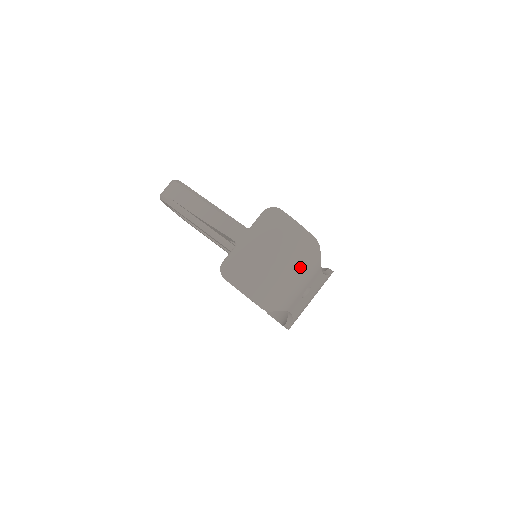
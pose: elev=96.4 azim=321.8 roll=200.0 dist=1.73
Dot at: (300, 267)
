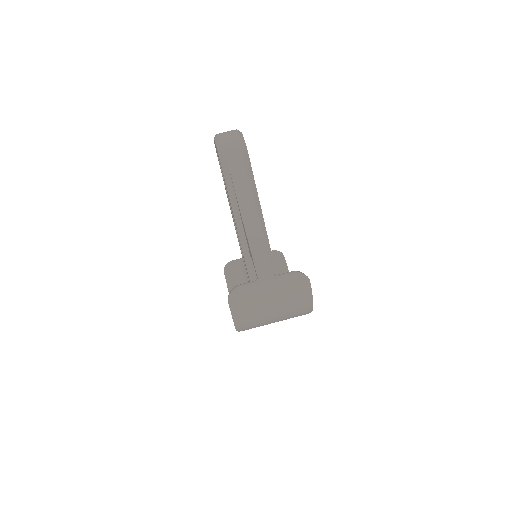
Dot at: (285, 319)
